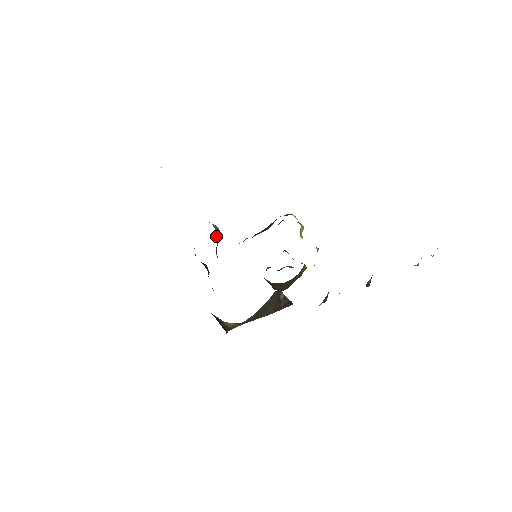
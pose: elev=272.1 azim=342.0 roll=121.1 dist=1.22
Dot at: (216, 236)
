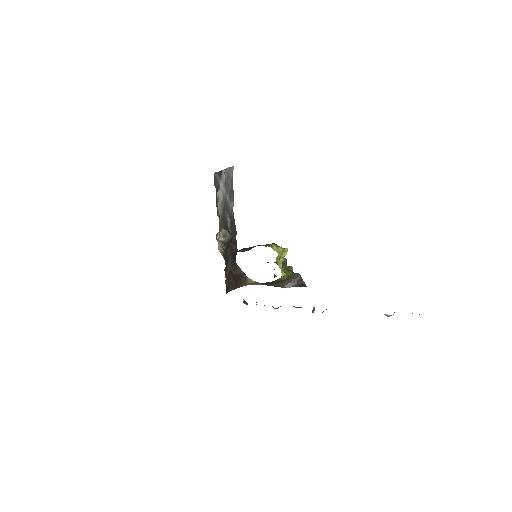
Dot at: (220, 240)
